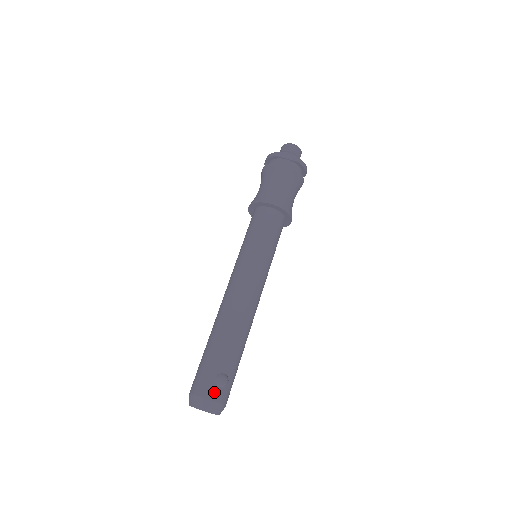
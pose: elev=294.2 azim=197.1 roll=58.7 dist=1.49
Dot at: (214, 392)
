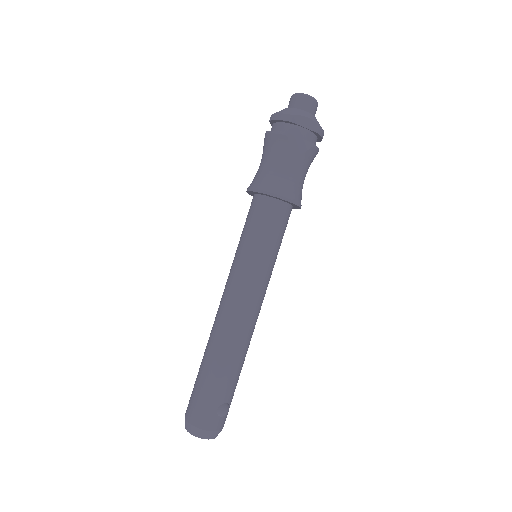
Dot at: (216, 423)
